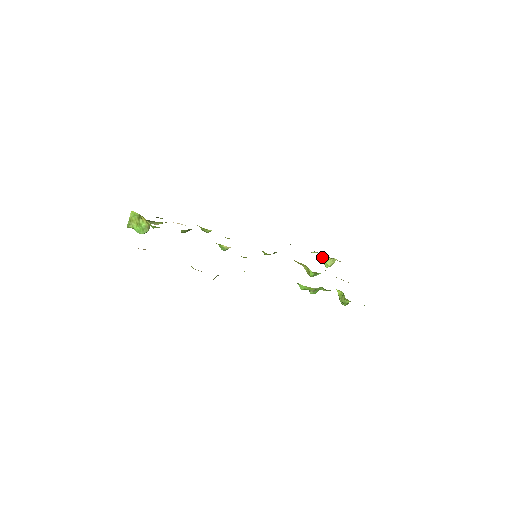
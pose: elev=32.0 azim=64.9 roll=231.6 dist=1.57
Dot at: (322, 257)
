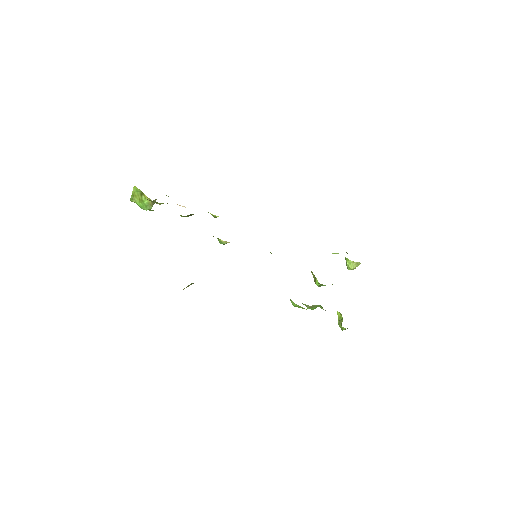
Dot at: (345, 258)
